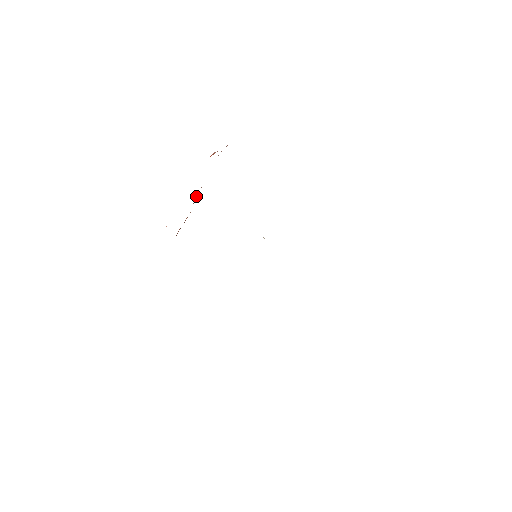
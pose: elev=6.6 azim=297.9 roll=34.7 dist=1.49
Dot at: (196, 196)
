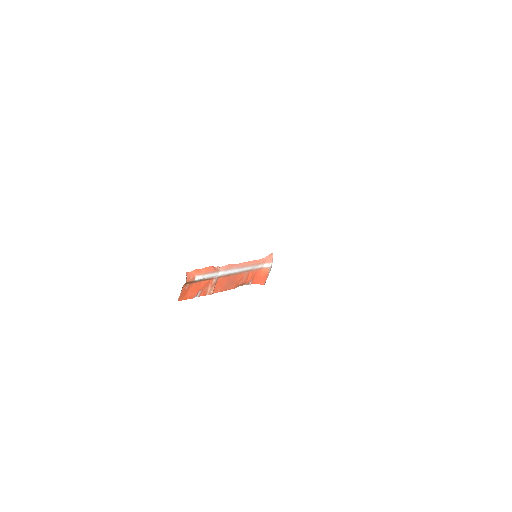
Dot at: (222, 267)
